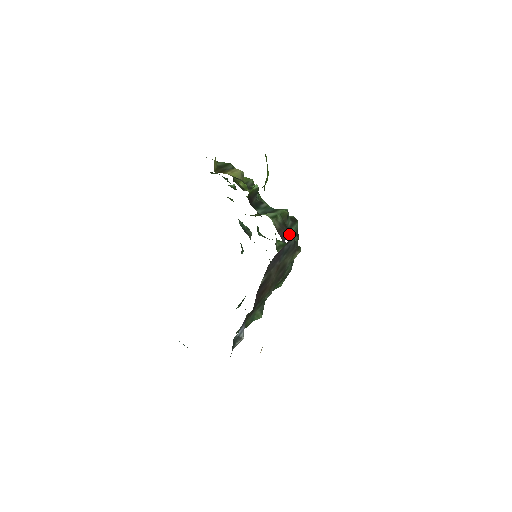
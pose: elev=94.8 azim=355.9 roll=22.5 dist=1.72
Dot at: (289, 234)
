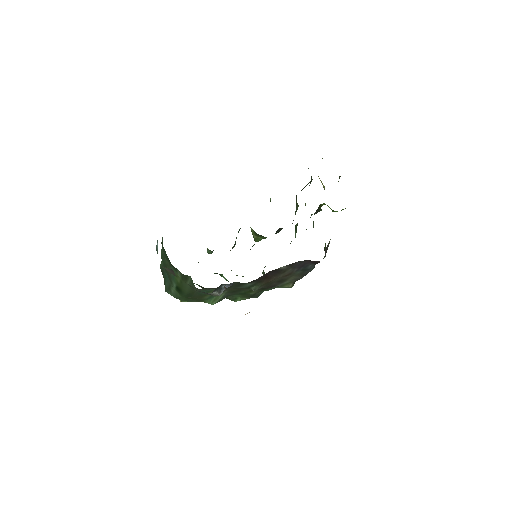
Dot at: occluded
